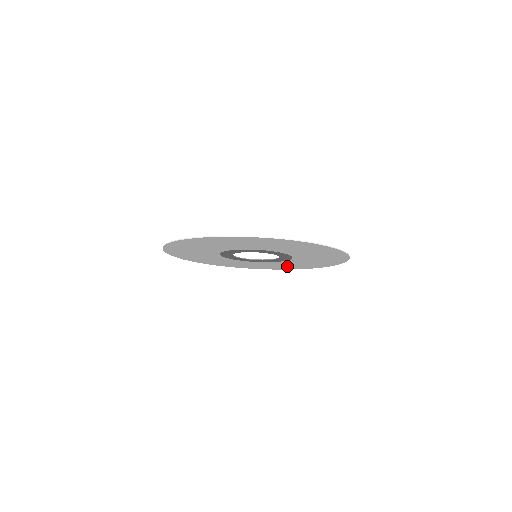
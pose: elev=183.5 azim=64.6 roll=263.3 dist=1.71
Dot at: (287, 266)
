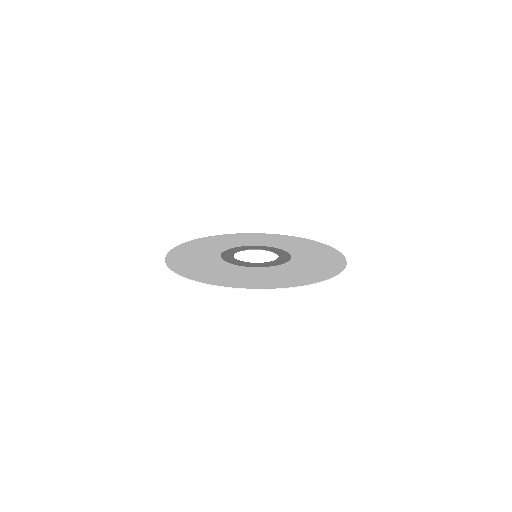
Dot at: (270, 239)
